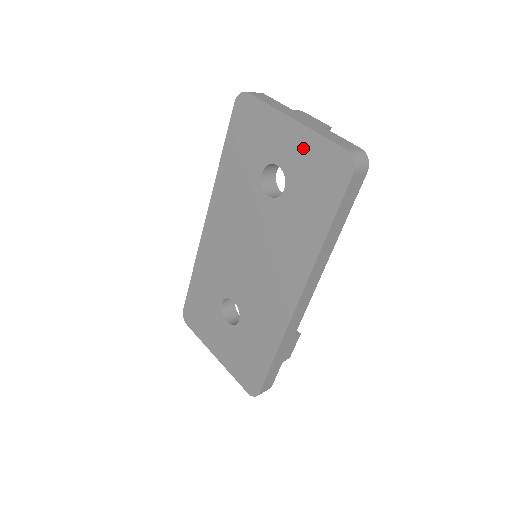
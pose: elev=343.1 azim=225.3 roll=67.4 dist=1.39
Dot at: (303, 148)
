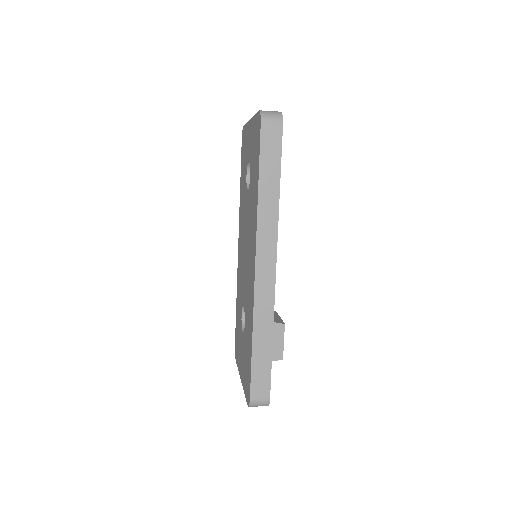
Dot at: (252, 134)
